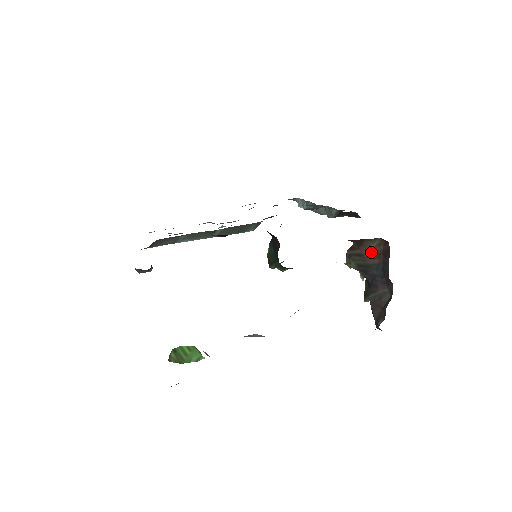
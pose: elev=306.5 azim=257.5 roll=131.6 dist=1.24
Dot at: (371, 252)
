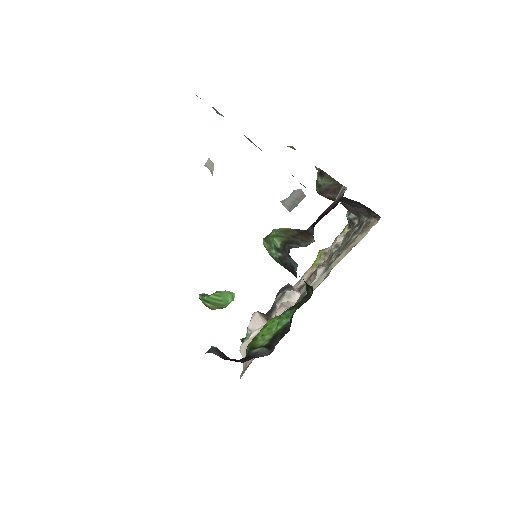
Dot at: occluded
